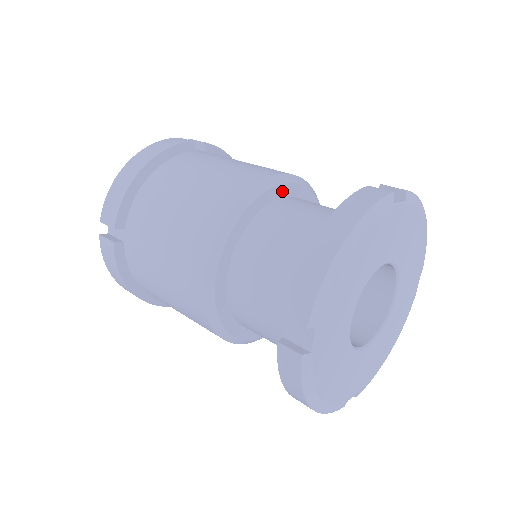
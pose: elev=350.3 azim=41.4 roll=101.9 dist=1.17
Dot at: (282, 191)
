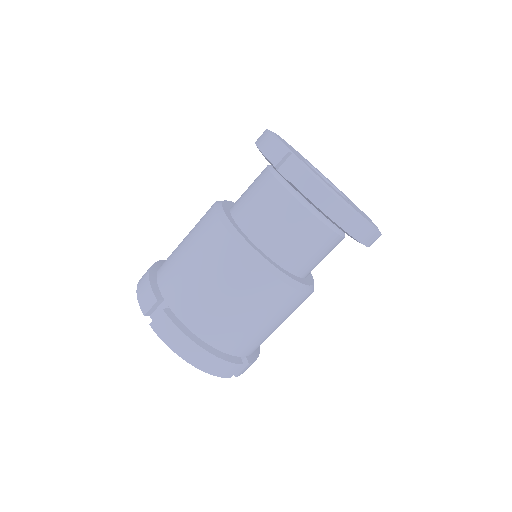
Dot at: occluded
